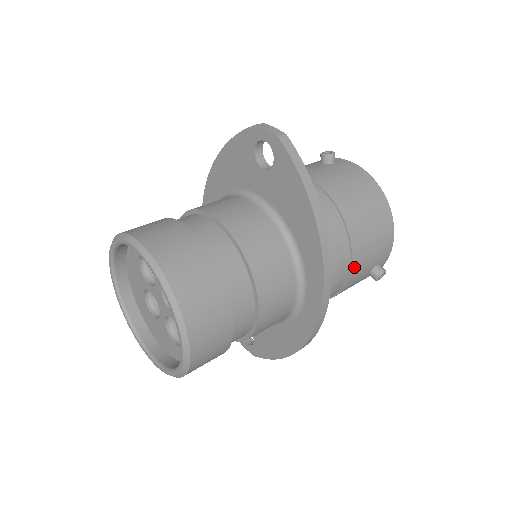
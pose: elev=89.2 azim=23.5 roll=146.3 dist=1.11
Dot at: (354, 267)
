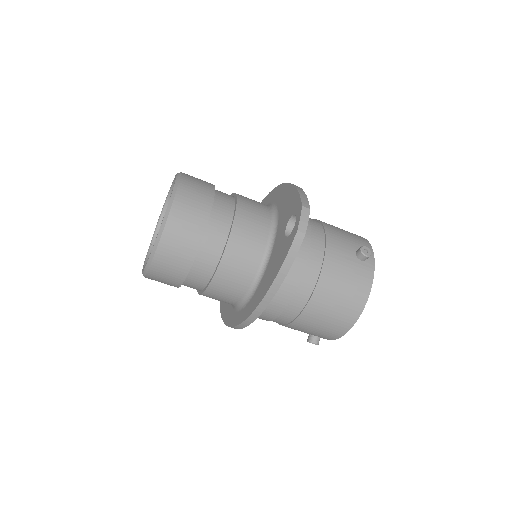
Dot at: (293, 325)
